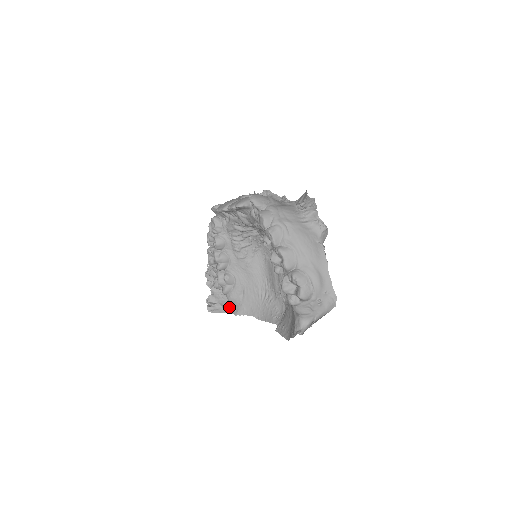
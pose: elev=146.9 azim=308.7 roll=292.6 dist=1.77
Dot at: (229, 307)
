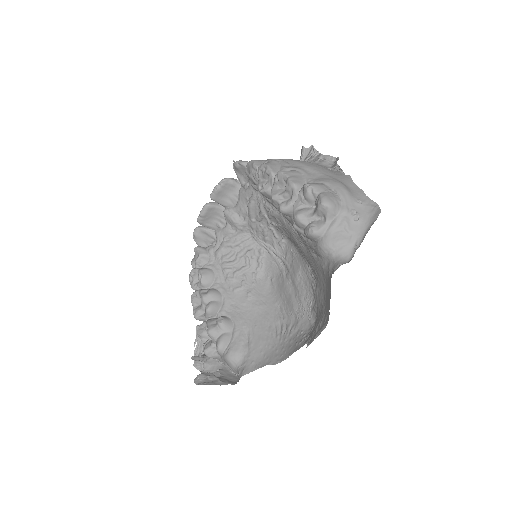
Dot at: (230, 380)
